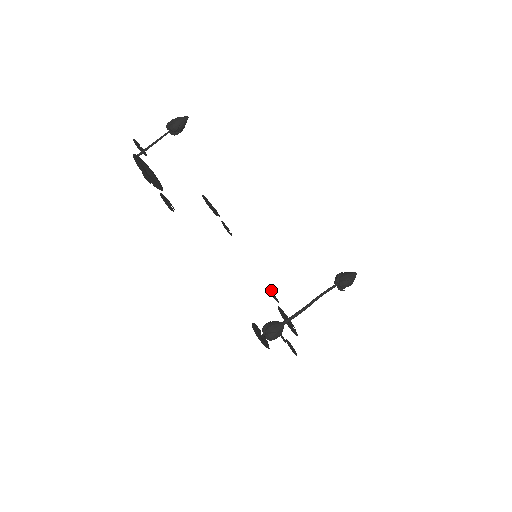
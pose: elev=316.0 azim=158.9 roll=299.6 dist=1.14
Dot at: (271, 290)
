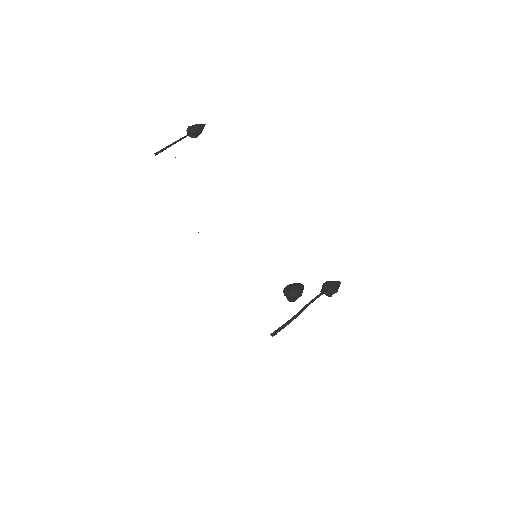
Dot at: occluded
